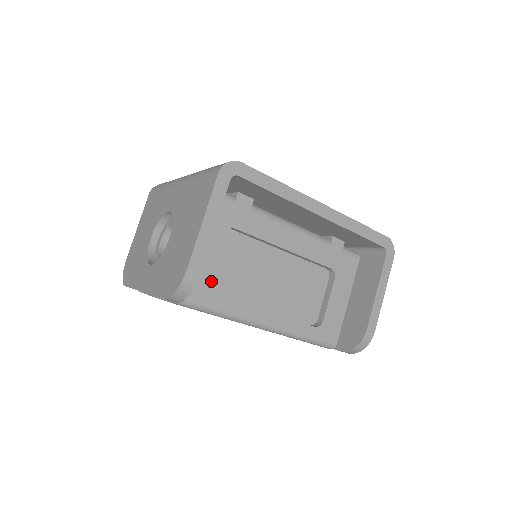
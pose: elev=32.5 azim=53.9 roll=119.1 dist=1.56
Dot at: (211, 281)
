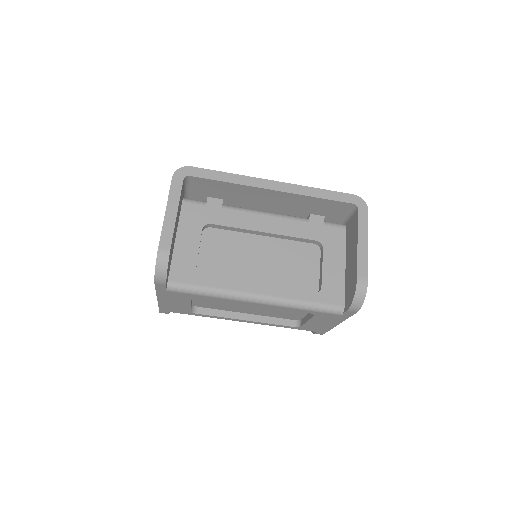
Dot at: (201, 270)
